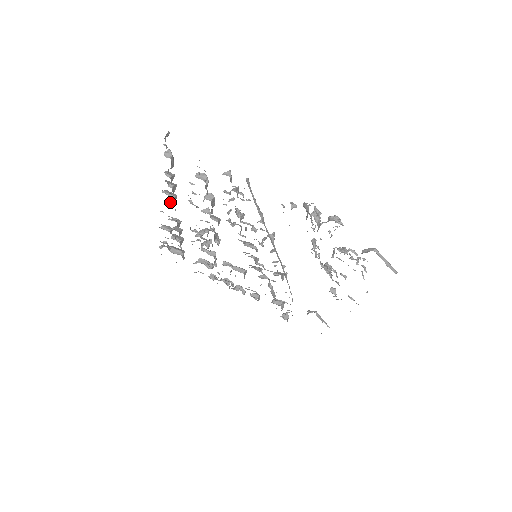
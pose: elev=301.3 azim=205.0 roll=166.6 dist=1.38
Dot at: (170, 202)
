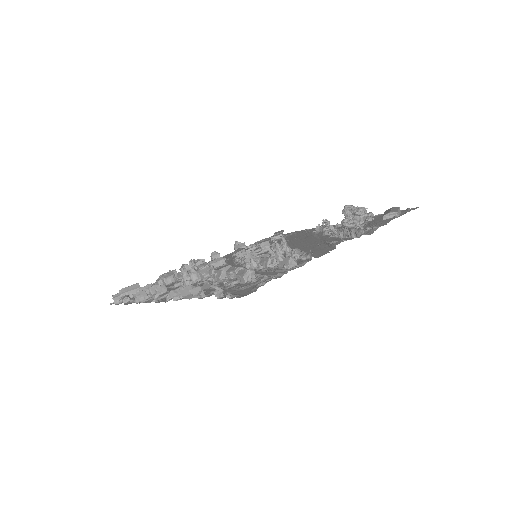
Dot at: occluded
